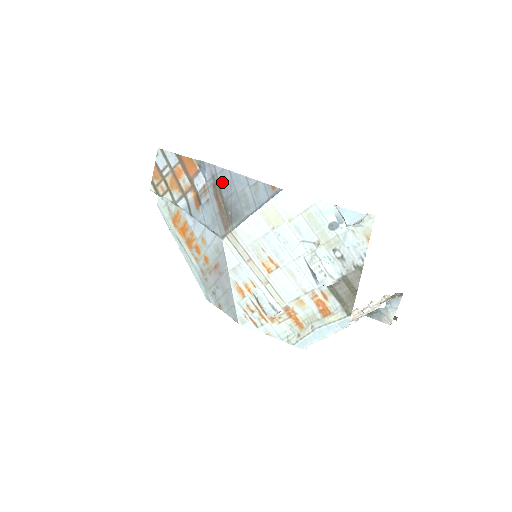
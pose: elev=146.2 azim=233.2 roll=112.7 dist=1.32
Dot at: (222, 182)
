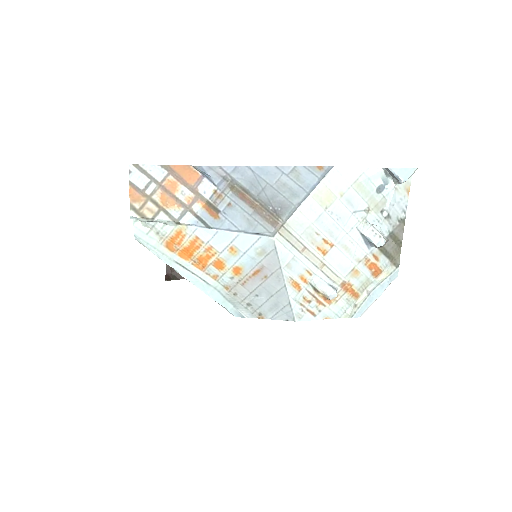
Dot at: (242, 180)
